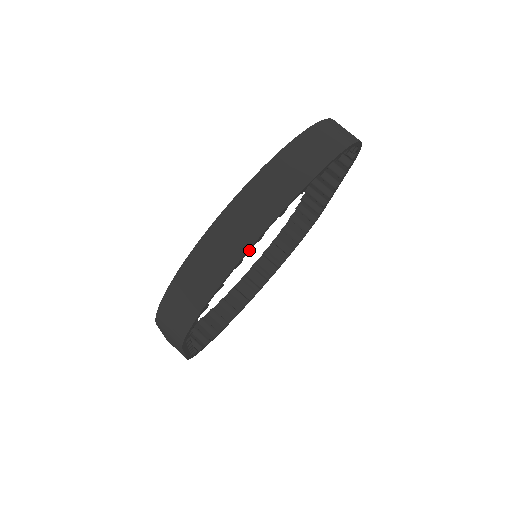
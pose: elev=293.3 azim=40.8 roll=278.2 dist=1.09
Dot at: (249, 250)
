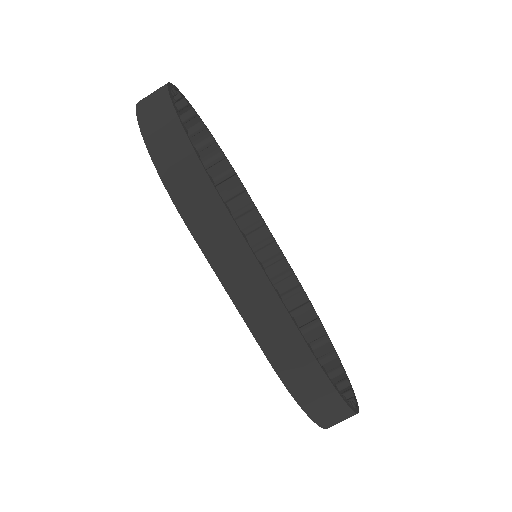
Dot at: (170, 90)
